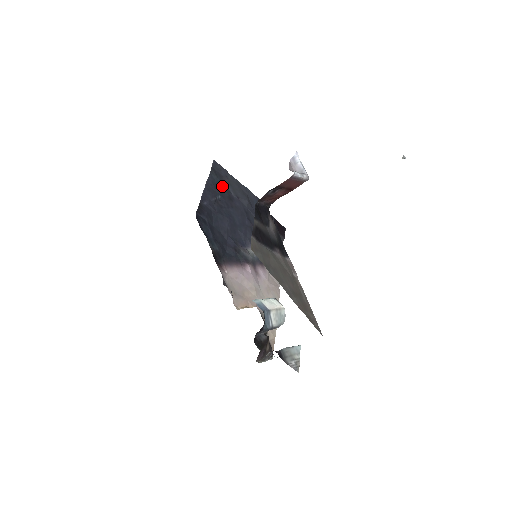
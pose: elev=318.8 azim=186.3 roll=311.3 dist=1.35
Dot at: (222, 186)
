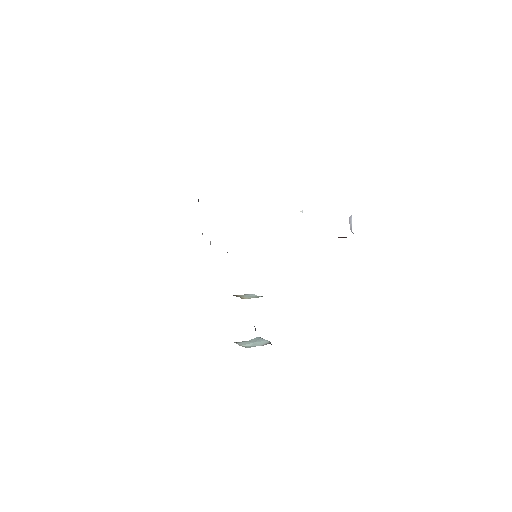
Dot at: occluded
